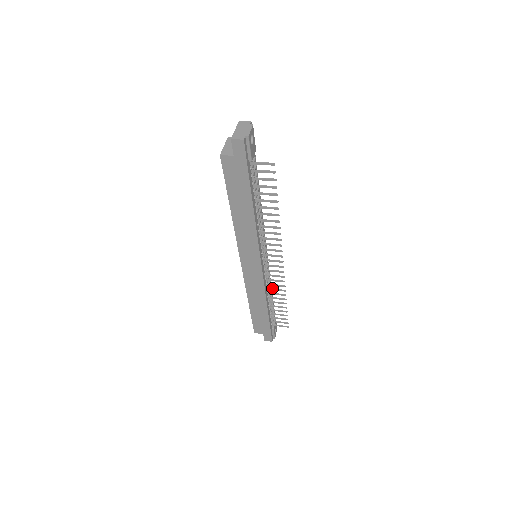
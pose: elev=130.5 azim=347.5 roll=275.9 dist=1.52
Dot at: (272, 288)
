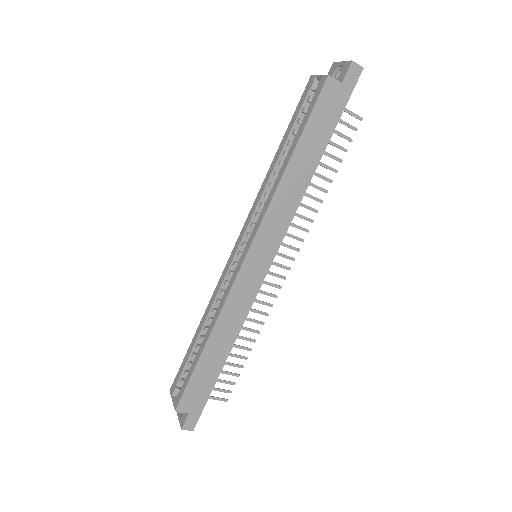
Dot at: occluded
